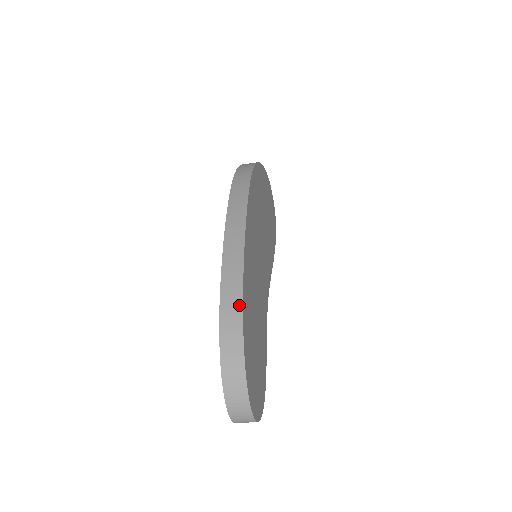
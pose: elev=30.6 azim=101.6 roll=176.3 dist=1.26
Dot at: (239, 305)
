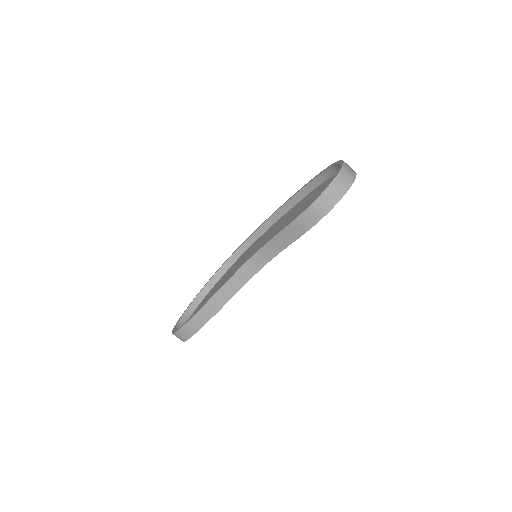
Dot at: occluded
